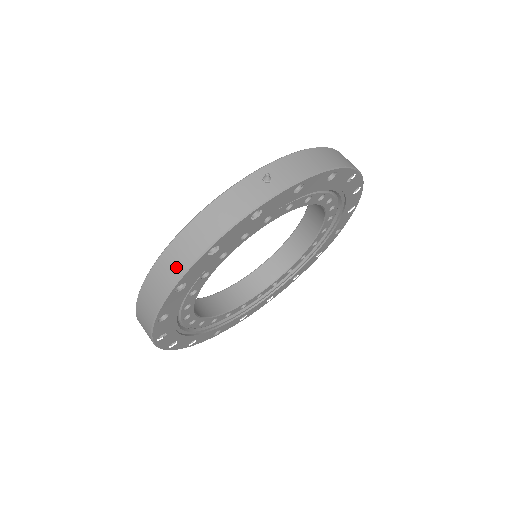
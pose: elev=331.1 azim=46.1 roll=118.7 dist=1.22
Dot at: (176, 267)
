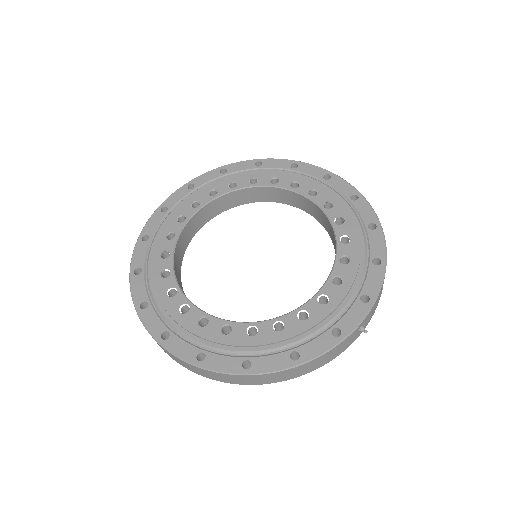
Dot at: (267, 381)
